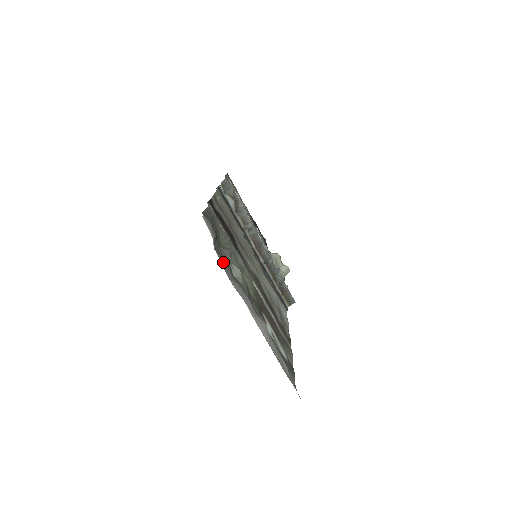
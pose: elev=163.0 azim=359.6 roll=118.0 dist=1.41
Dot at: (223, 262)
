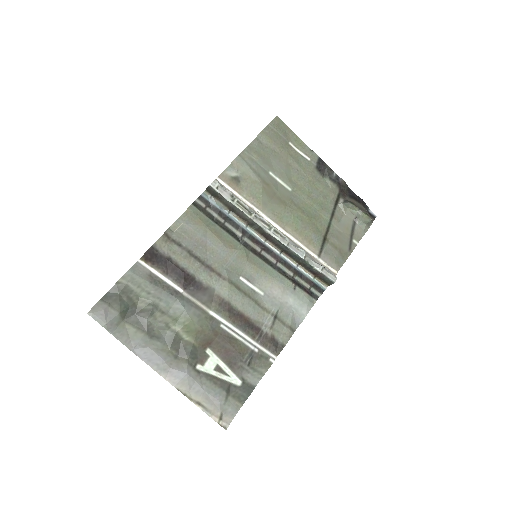
Dot at: (133, 330)
